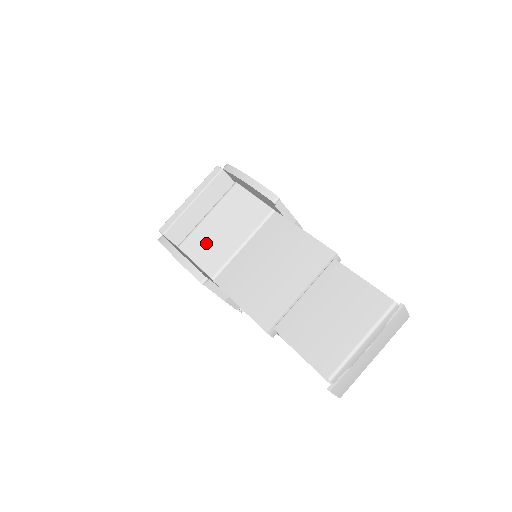
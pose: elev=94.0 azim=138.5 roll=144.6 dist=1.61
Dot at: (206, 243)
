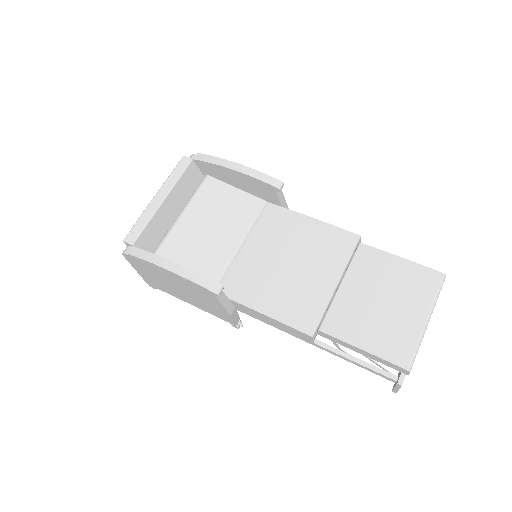
Dot at: (191, 249)
